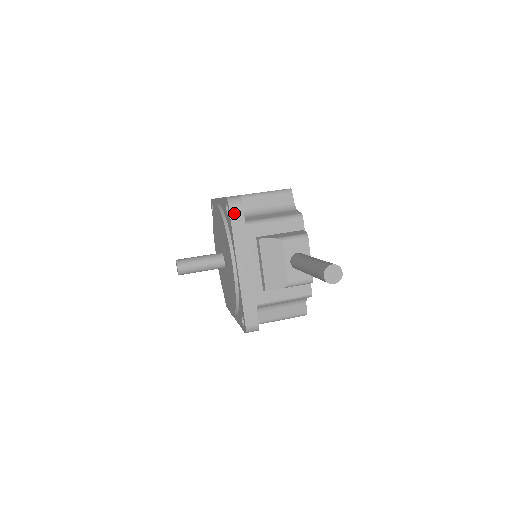
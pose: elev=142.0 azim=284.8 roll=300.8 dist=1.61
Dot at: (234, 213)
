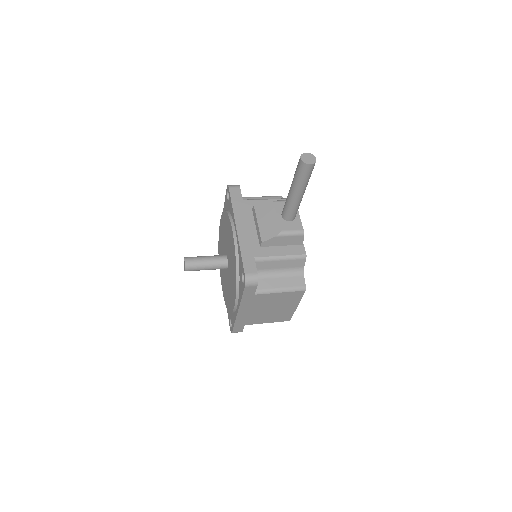
Dot at: (233, 192)
